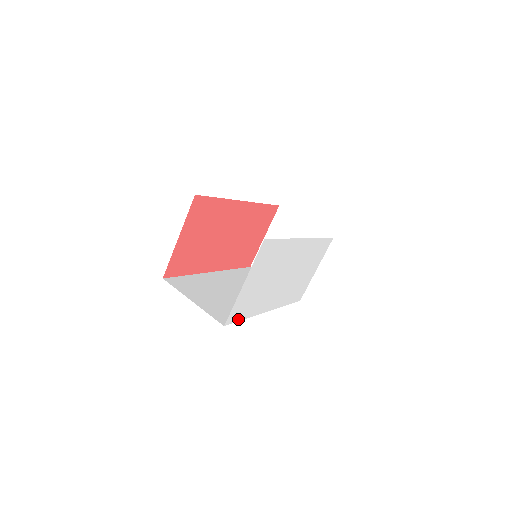
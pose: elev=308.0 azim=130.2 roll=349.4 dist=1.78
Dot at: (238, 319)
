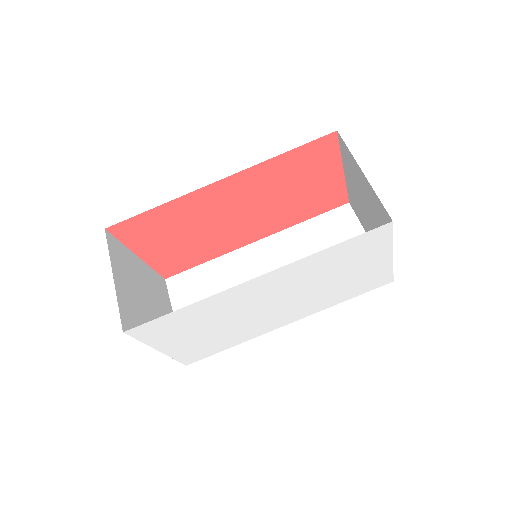
Dot at: (212, 353)
